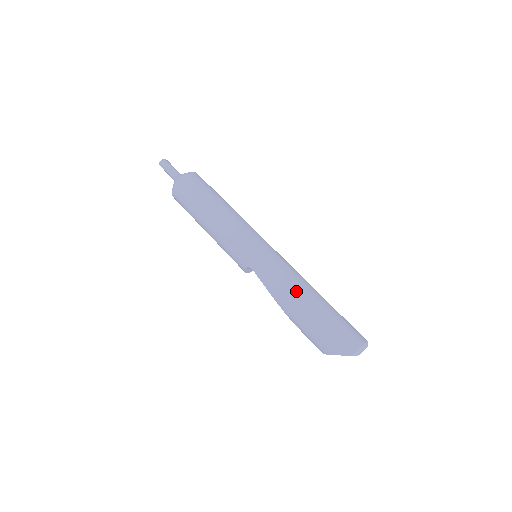
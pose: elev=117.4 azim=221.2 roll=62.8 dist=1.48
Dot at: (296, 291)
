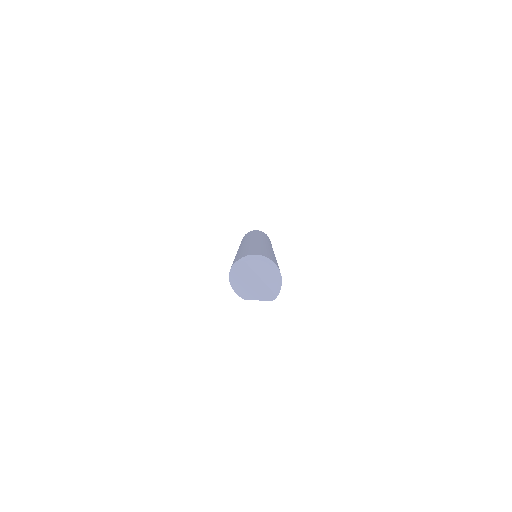
Dot at: (248, 245)
